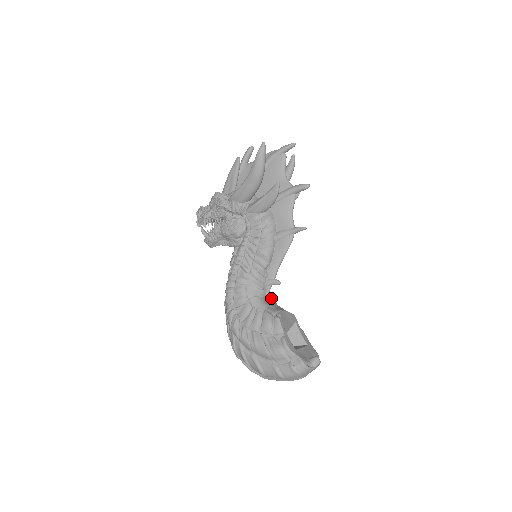
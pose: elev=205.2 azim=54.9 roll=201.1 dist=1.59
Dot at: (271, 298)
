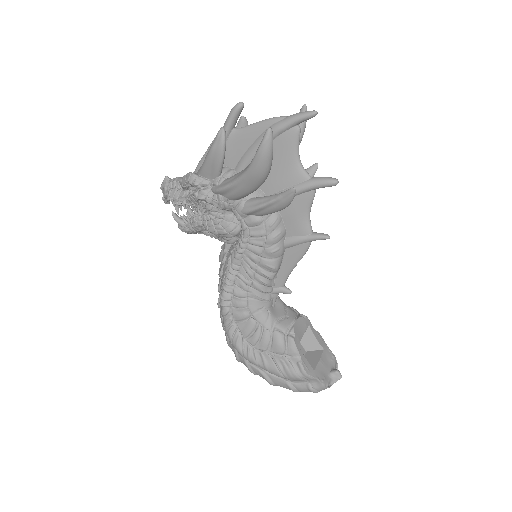
Dot at: (278, 300)
